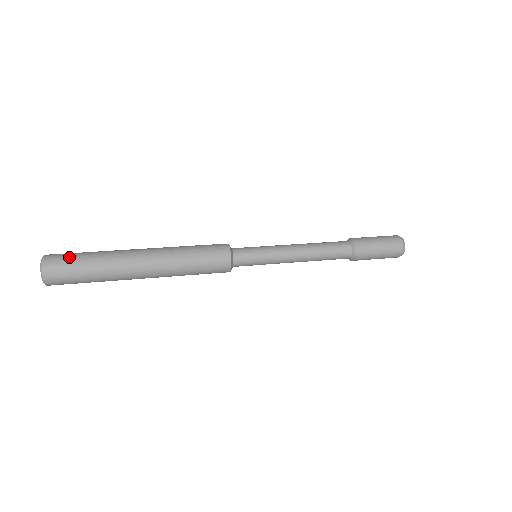
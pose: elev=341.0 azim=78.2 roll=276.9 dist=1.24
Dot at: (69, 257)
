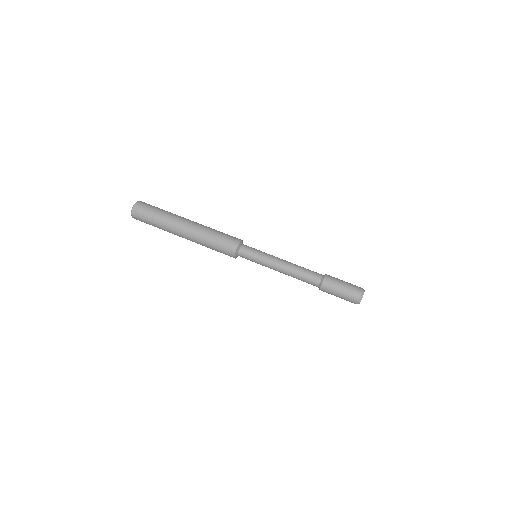
Dot at: (145, 215)
